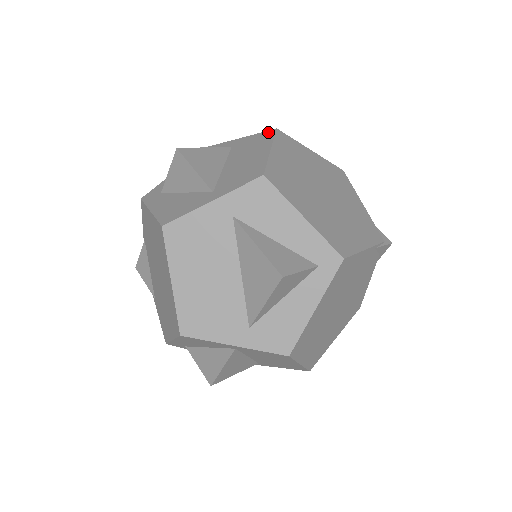
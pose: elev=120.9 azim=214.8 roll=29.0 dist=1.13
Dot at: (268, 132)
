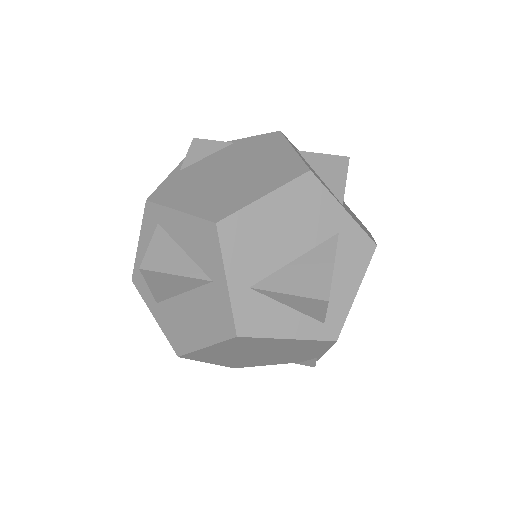
Dot at: occluded
